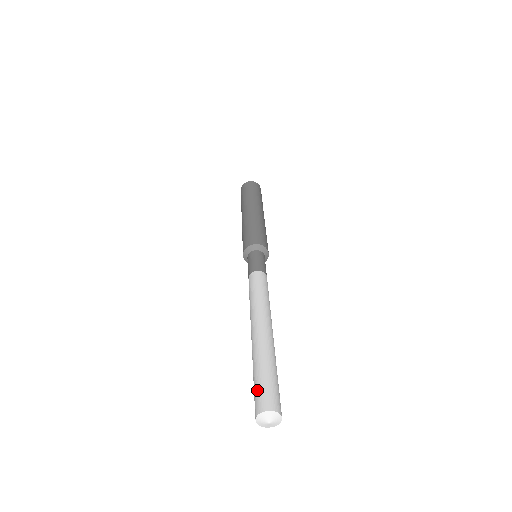
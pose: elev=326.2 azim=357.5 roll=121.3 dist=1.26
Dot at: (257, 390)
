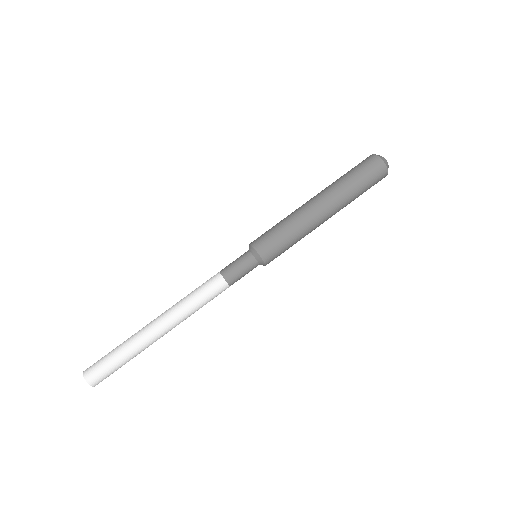
Dot at: (100, 362)
